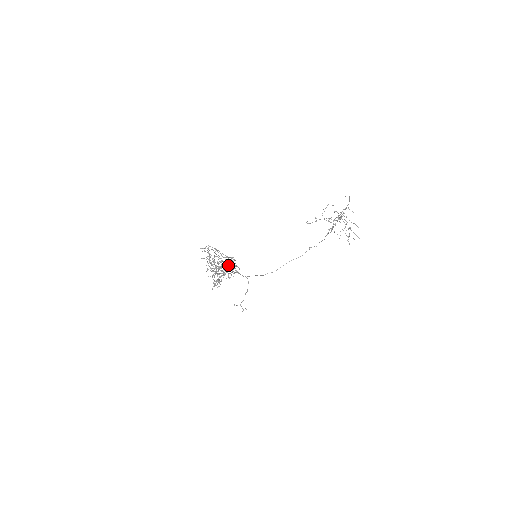
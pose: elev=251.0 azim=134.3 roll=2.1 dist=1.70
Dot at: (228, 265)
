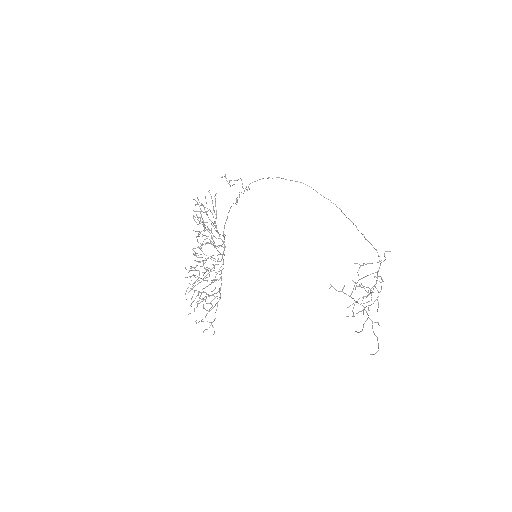
Dot at: occluded
